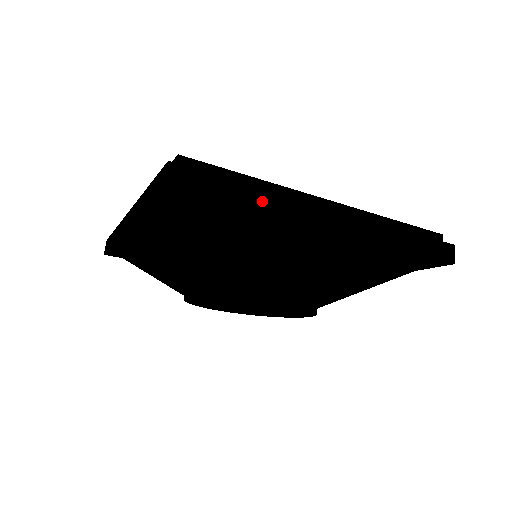
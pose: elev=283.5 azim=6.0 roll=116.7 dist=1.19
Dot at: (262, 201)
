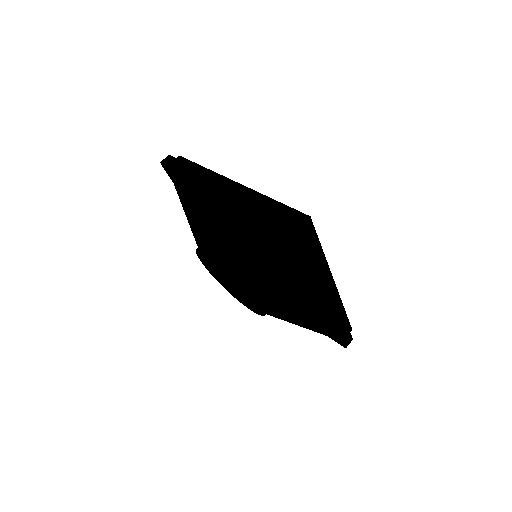
Dot at: (193, 173)
